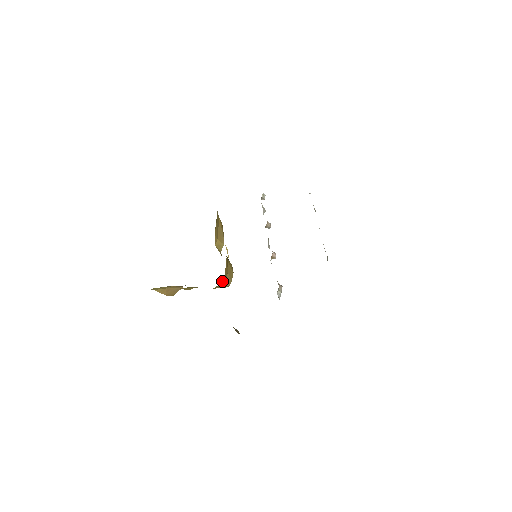
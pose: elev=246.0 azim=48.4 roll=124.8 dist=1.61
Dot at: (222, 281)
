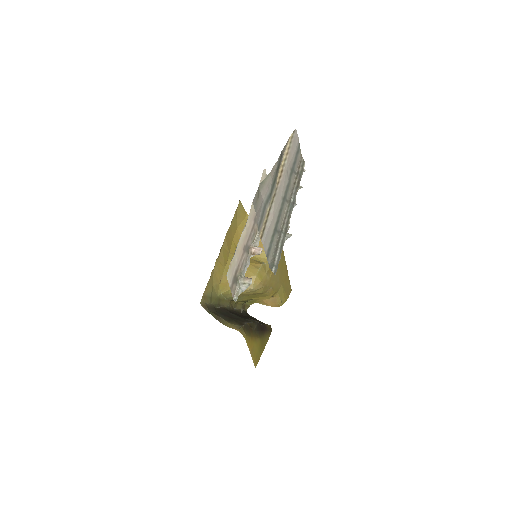
Dot at: occluded
